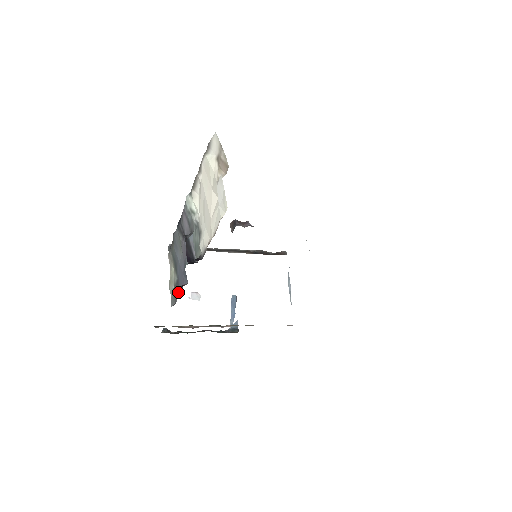
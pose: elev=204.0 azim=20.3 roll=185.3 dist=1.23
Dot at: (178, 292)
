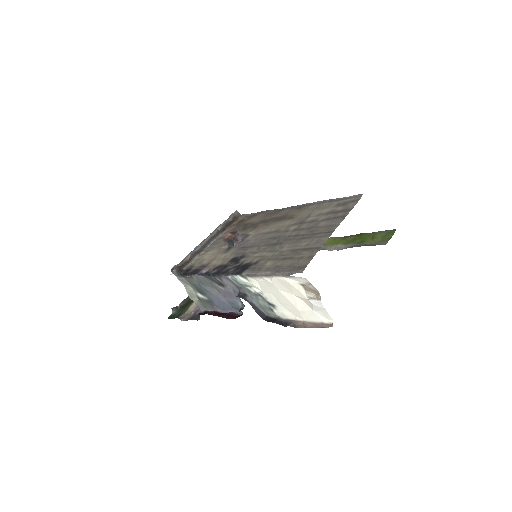
Dot at: (216, 308)
